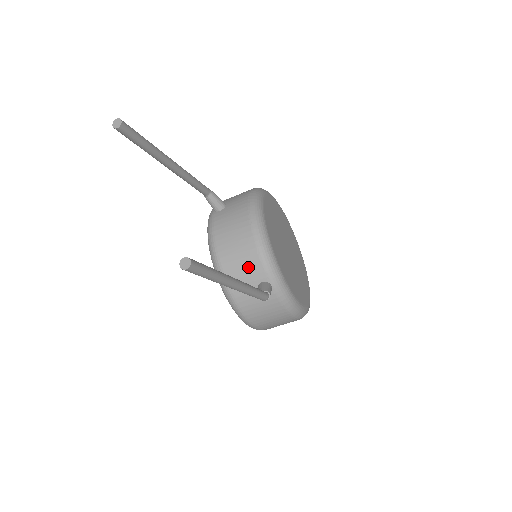
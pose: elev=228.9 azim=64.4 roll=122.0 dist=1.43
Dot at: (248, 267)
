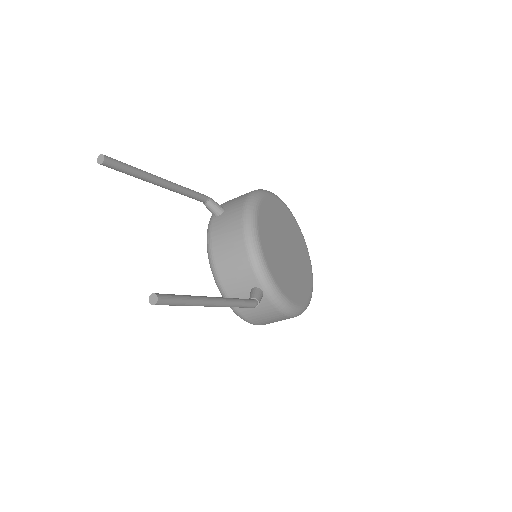
Dot at: (241, 274)
